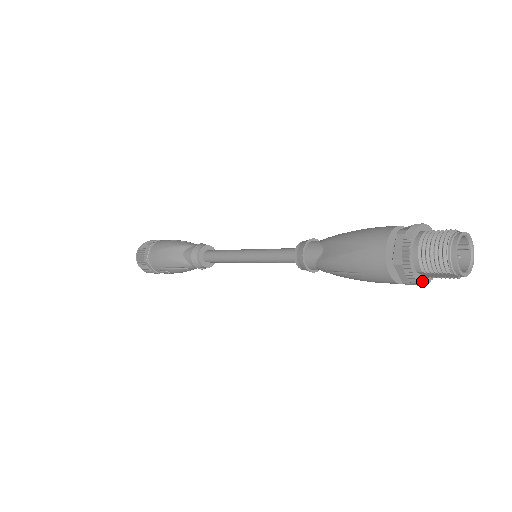
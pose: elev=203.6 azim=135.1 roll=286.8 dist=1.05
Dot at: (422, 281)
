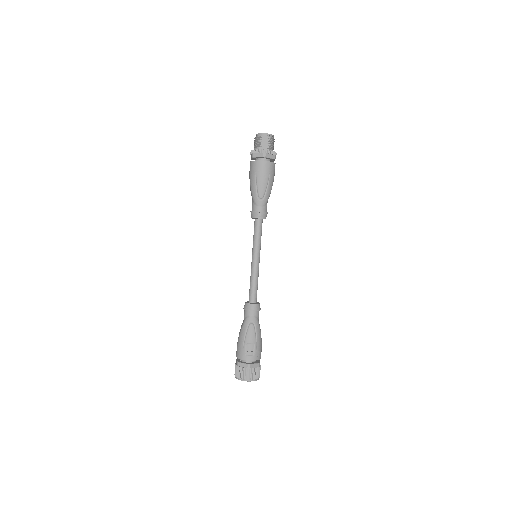
Dot at: (266, 150)
